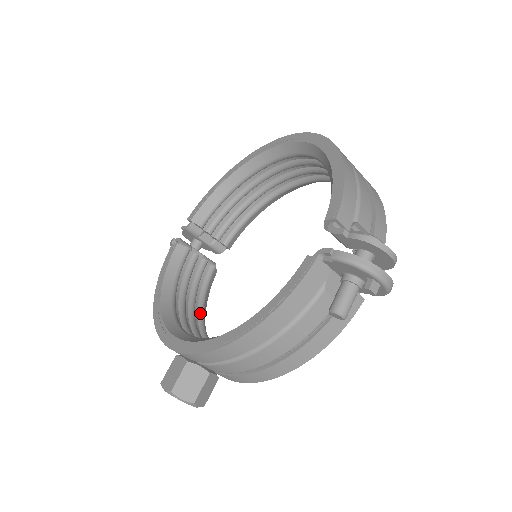
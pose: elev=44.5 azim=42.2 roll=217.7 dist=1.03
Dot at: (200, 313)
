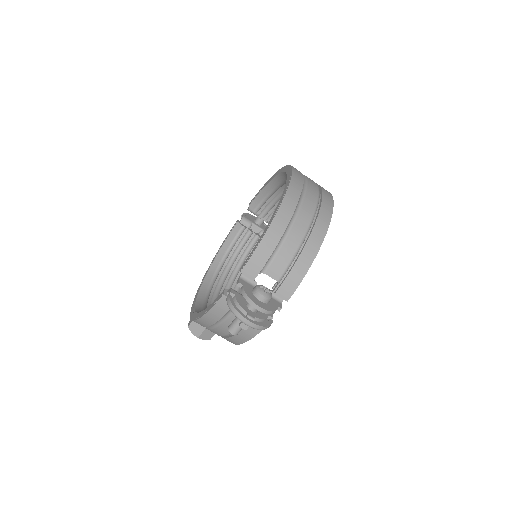
Dot at: occluded
